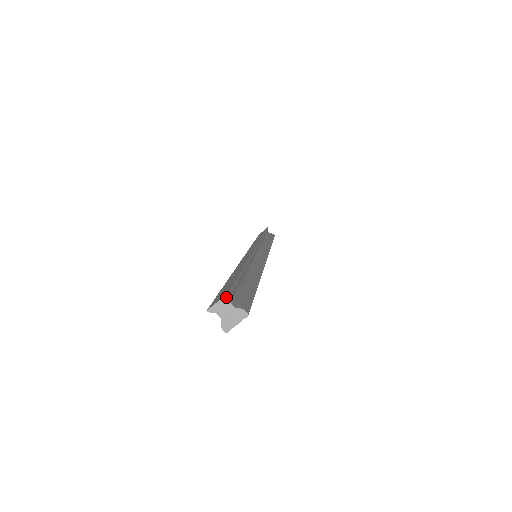
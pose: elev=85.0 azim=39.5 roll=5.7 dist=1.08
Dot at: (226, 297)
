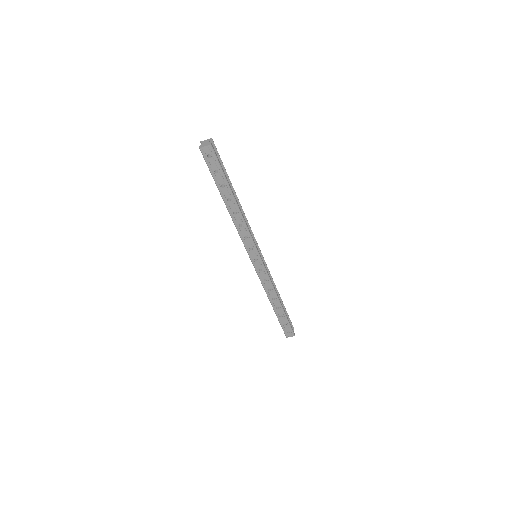
Dot at: (210, 139)
